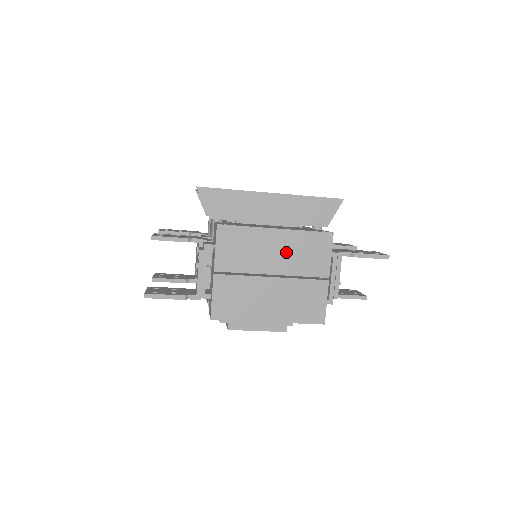
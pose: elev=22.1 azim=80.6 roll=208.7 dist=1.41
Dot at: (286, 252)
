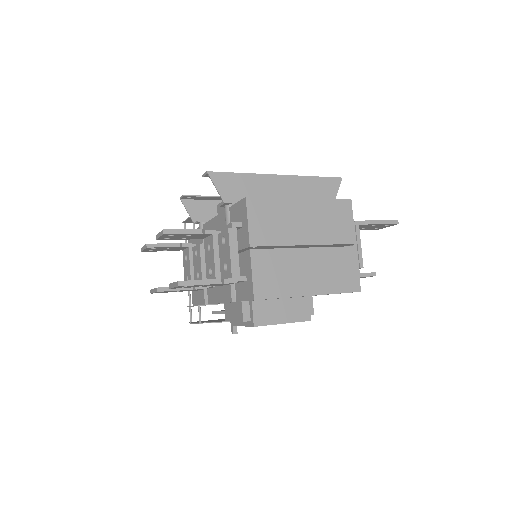
Dot at: (314, 221)
